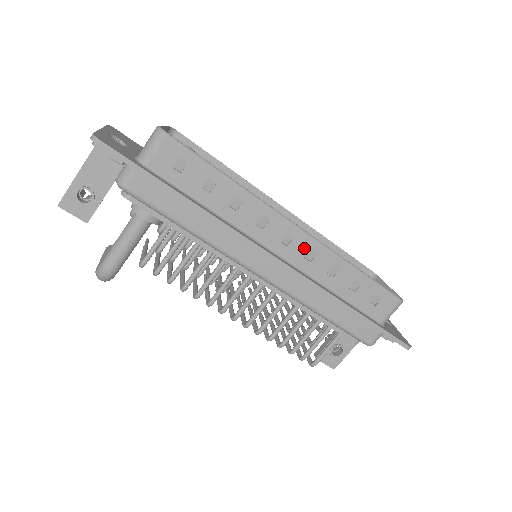
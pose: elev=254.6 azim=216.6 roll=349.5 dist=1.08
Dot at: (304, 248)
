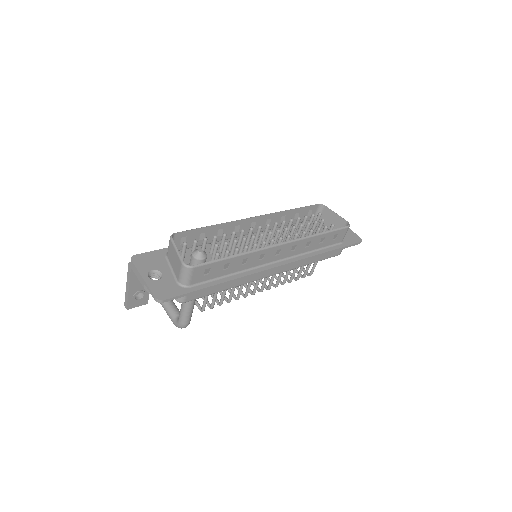
Dot at: (289, 249)
